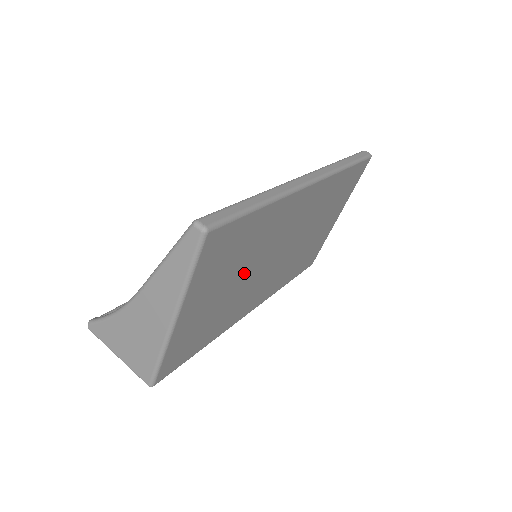
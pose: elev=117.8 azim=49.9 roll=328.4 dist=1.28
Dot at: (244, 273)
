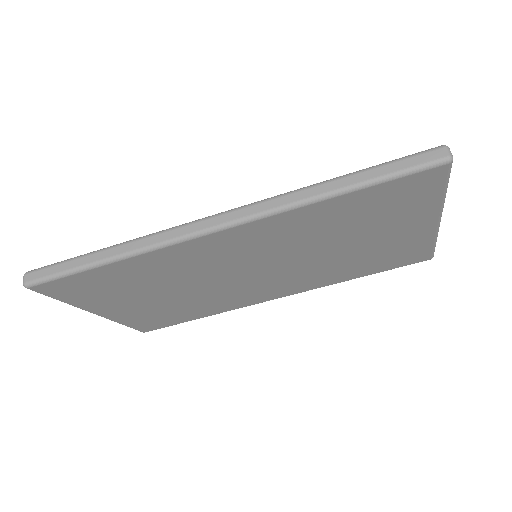
Dot at: (180, 289)
